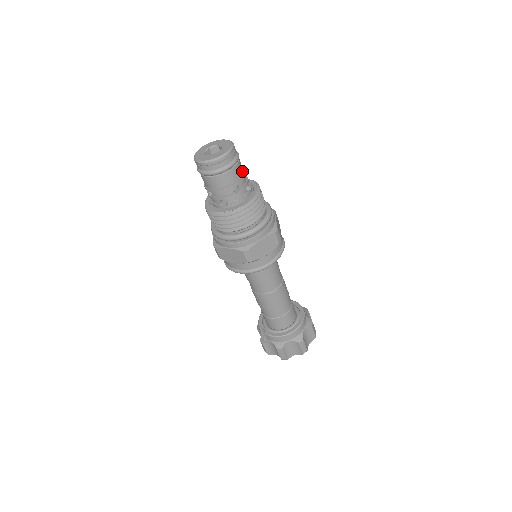
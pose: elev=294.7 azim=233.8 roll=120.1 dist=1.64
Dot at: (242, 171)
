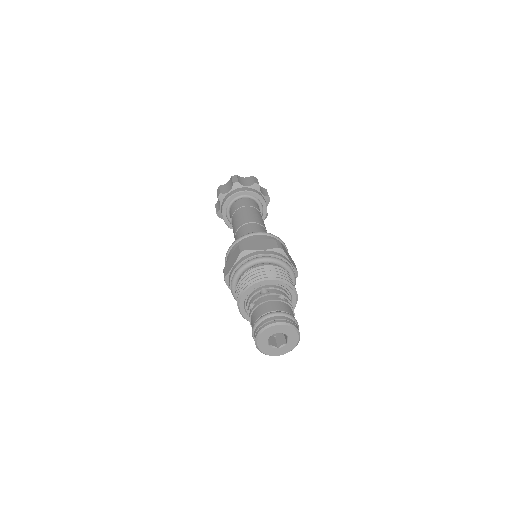
Dot at: (293, 313)
